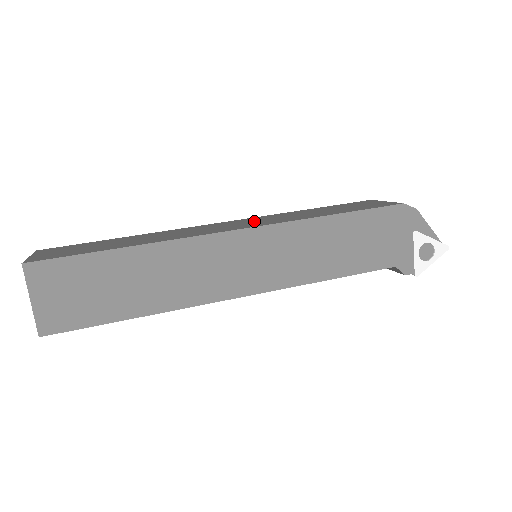
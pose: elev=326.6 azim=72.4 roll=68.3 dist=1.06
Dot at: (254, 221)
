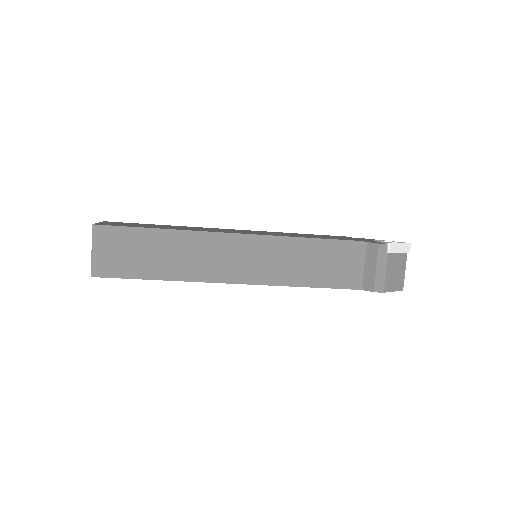
Dot at: occluded
